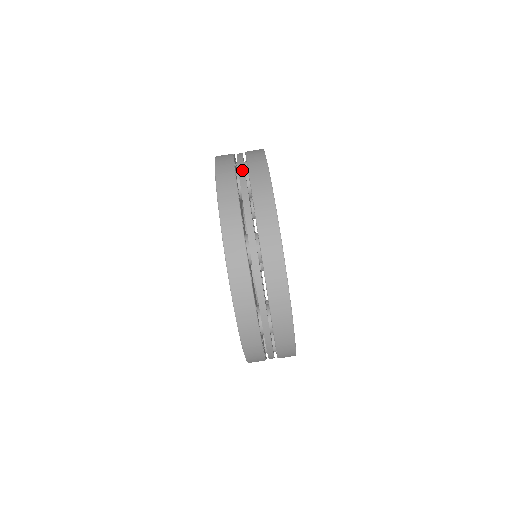
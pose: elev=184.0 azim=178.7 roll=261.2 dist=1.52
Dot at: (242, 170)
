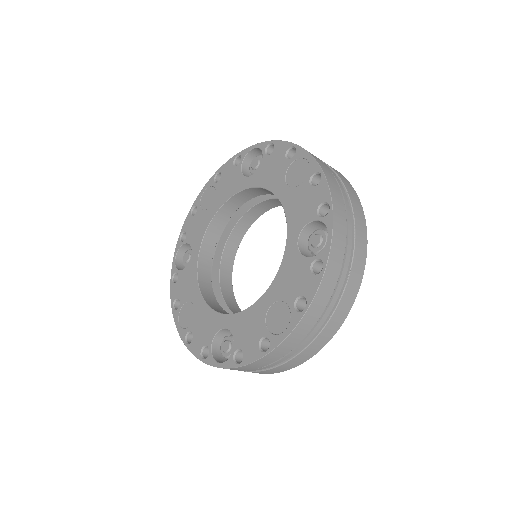
Dot at: (331, 170)
